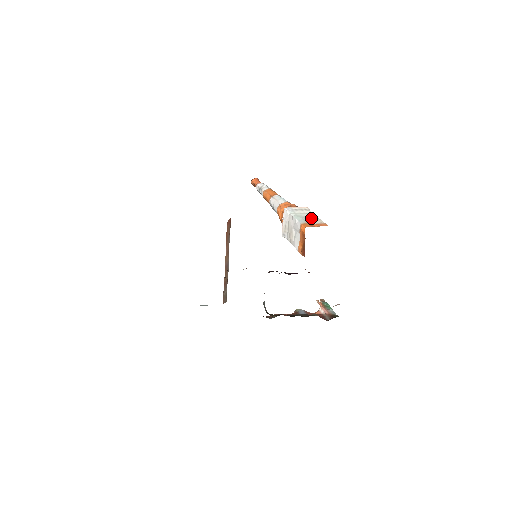
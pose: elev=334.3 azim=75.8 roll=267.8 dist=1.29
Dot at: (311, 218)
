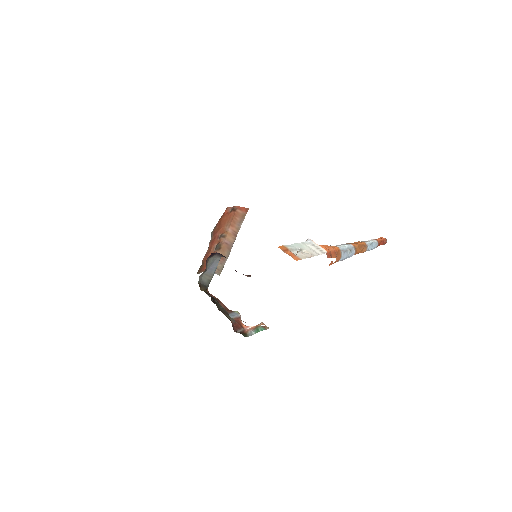
Dot at: (305, 253)
